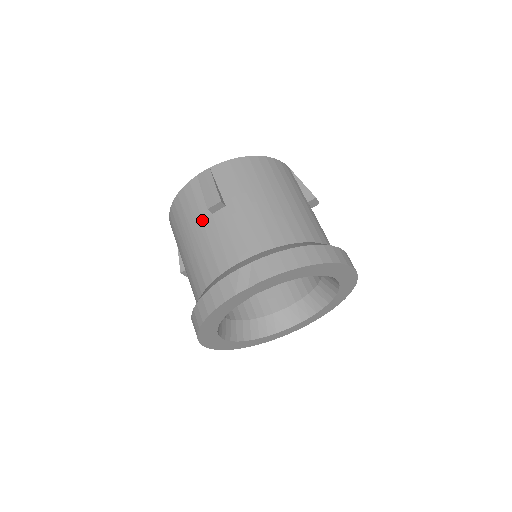
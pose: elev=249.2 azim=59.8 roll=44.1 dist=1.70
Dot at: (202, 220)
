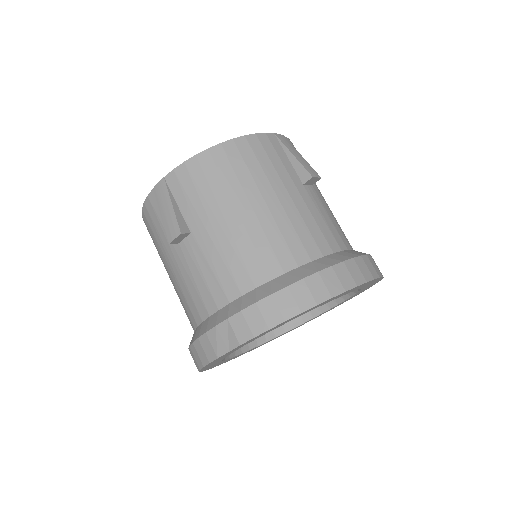
Dot at: (171, 250)
